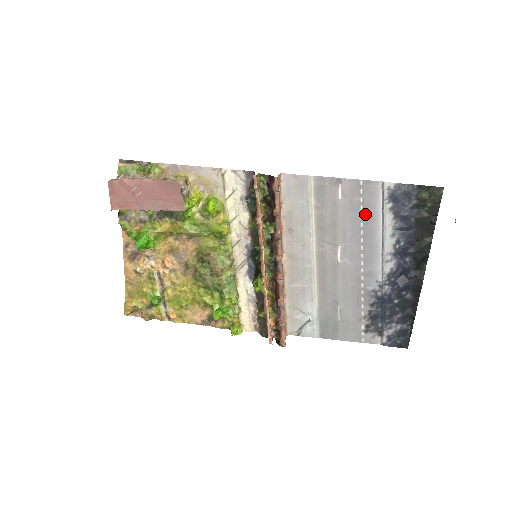
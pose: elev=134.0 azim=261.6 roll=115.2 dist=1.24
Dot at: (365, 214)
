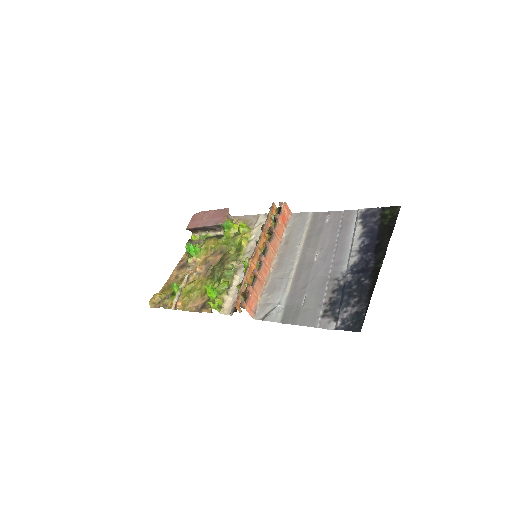
Dot at: (342, 229)
